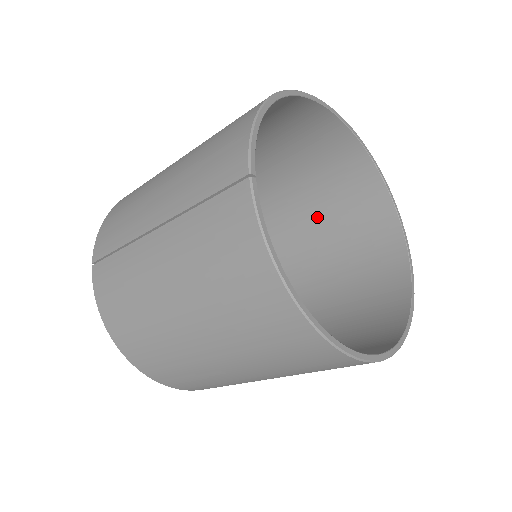
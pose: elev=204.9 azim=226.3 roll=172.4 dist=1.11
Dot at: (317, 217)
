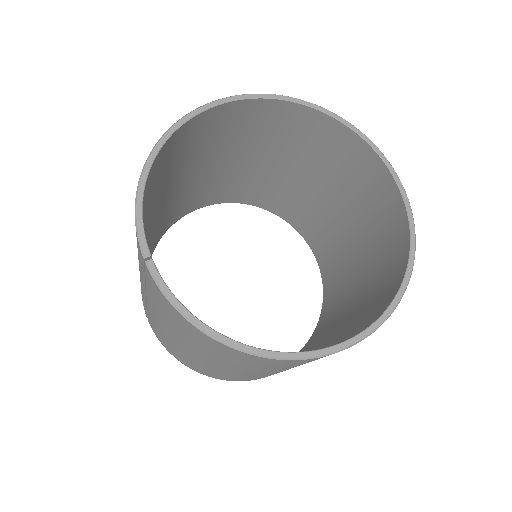
Dot at: (312, 173)
